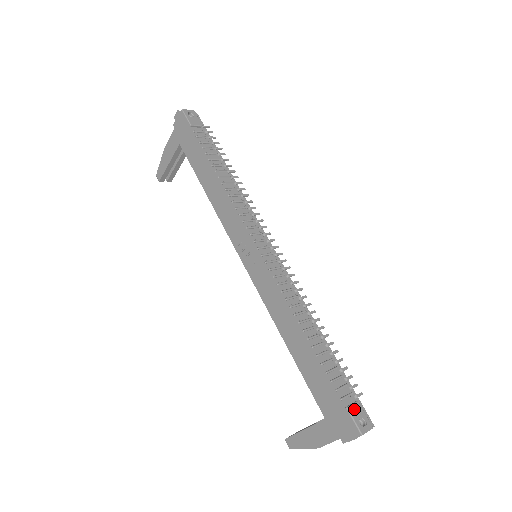
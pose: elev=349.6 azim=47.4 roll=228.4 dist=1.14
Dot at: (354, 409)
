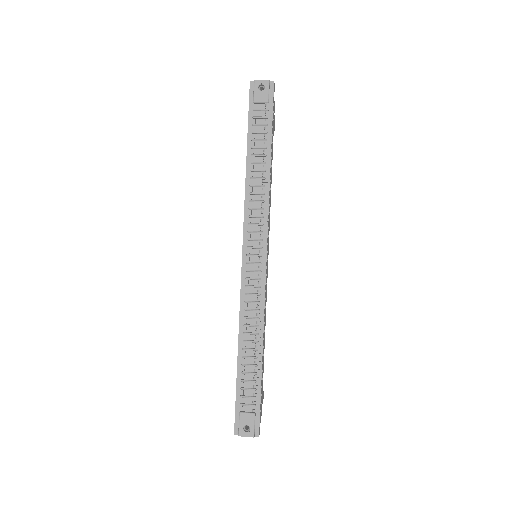
Dot at: (245, 417)
